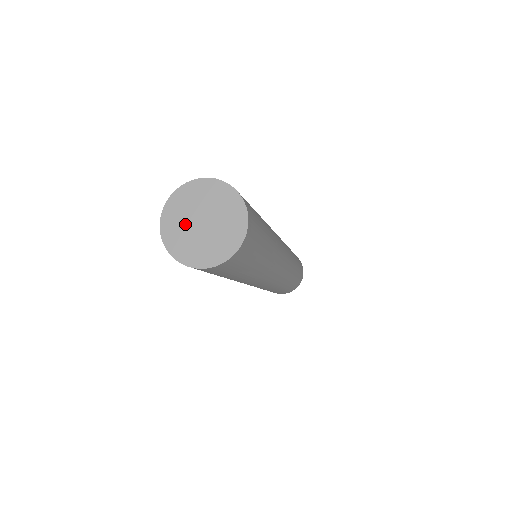
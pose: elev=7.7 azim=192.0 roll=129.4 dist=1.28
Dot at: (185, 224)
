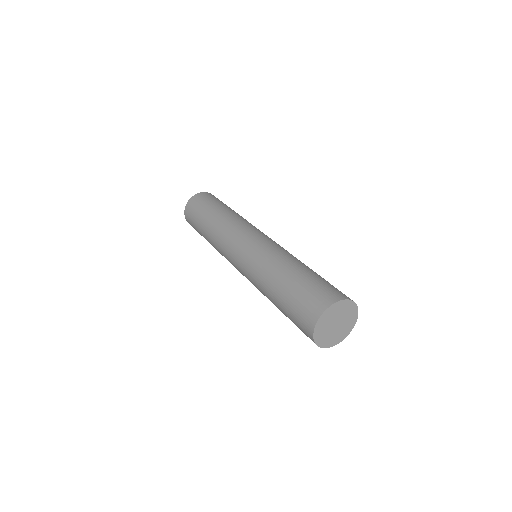
Dot at: (328, 332)
